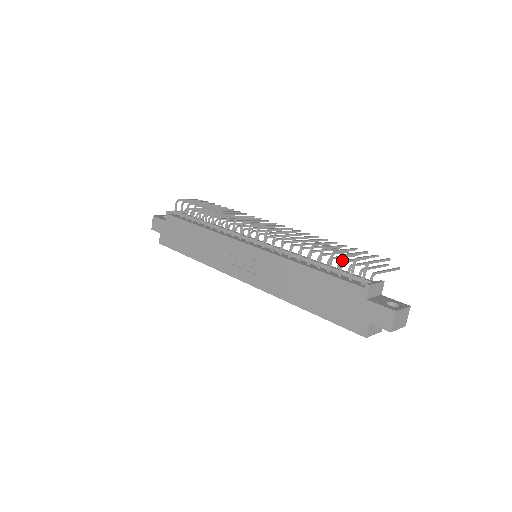
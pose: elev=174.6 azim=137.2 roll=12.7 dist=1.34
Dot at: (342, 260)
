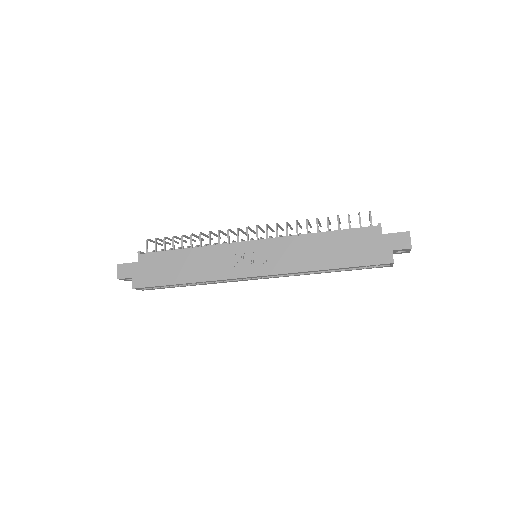
Dot at: (349, 217)
